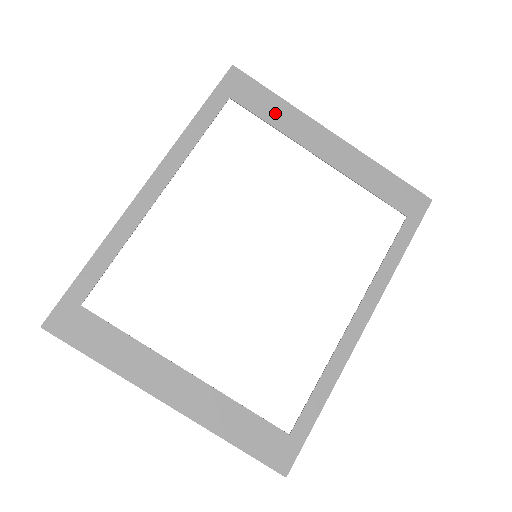
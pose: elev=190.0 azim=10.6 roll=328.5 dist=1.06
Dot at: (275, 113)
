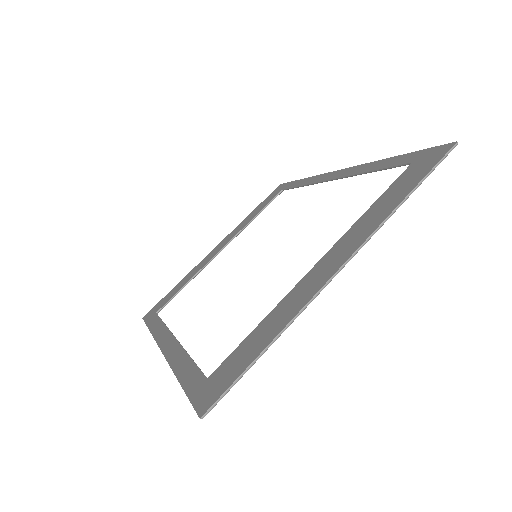
Dot at: (182, 284)
